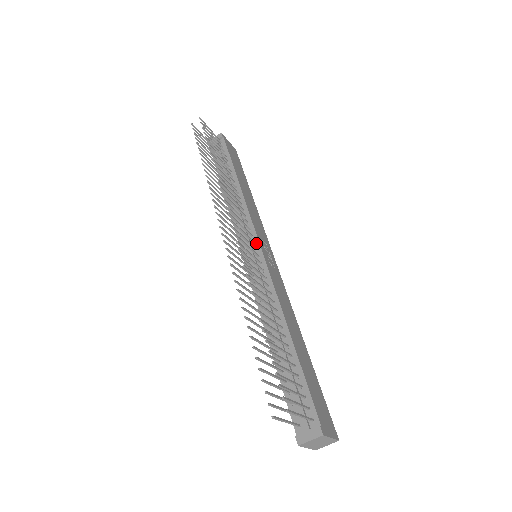
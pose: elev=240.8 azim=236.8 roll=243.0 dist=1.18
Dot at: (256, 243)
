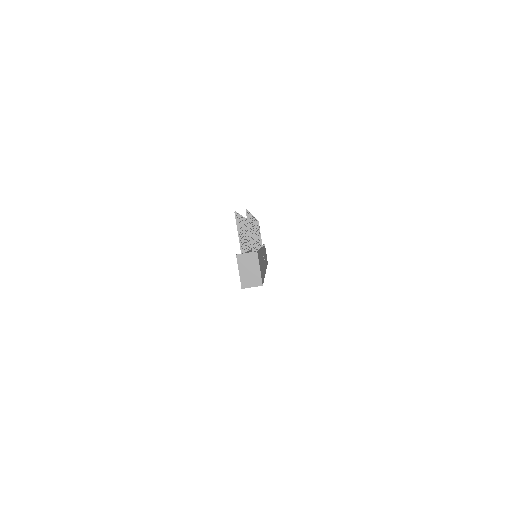
Dot at: occluded
